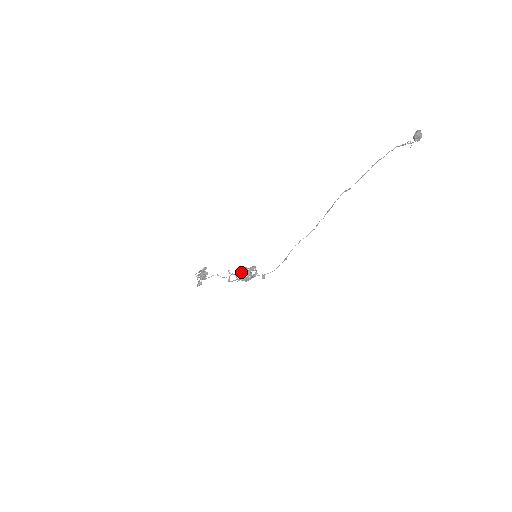
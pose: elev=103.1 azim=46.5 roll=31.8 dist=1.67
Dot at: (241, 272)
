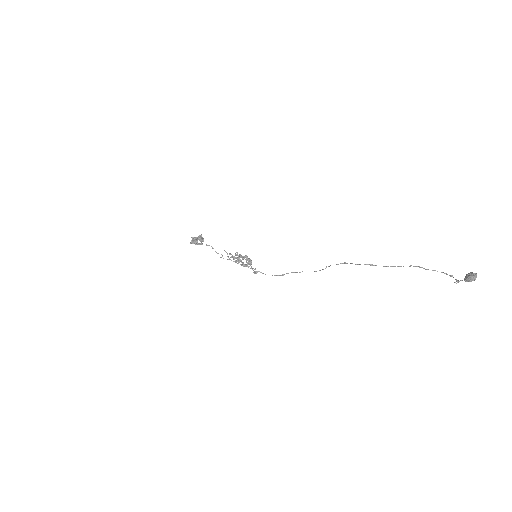
Dot at: (236, 255)
